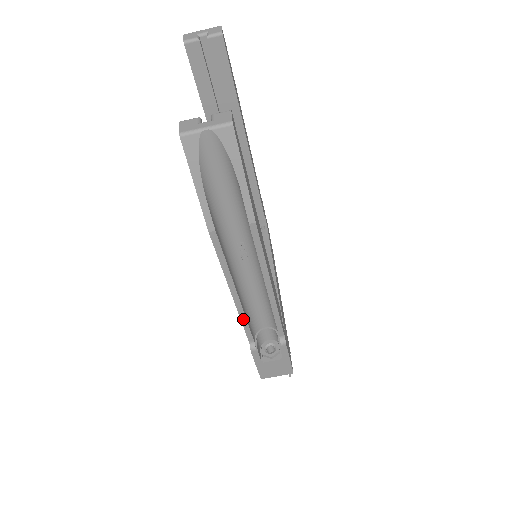
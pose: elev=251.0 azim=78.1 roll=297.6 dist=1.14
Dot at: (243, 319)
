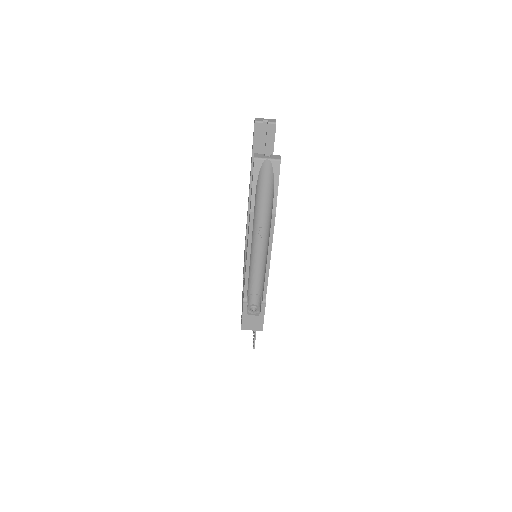
Dot at: (247, 277)
